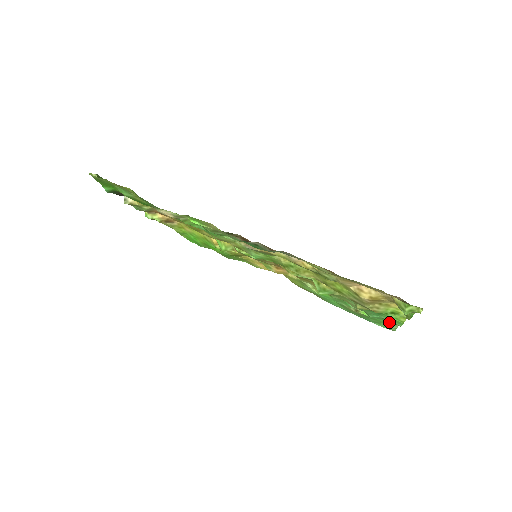
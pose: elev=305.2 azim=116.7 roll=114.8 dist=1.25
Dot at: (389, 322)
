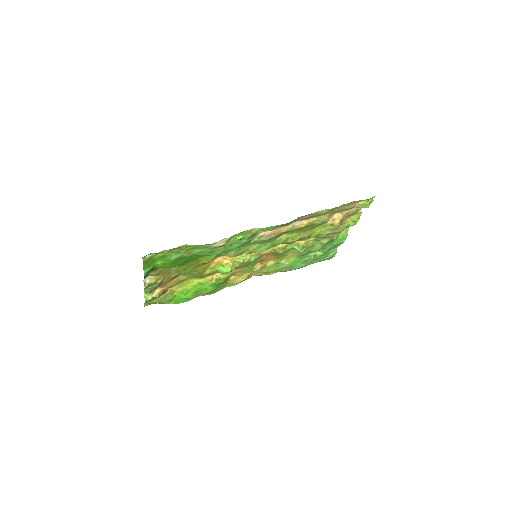
Dot at: (333, 250)
